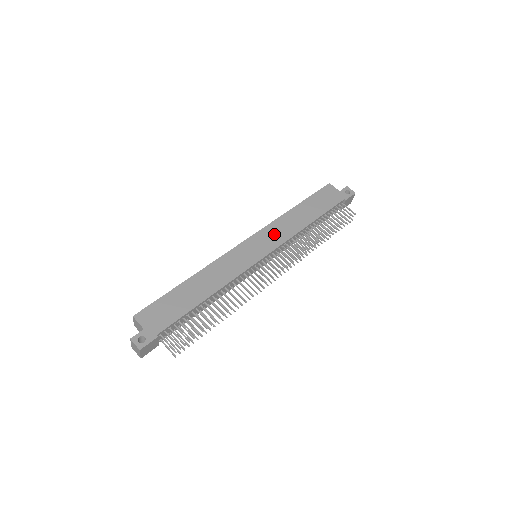
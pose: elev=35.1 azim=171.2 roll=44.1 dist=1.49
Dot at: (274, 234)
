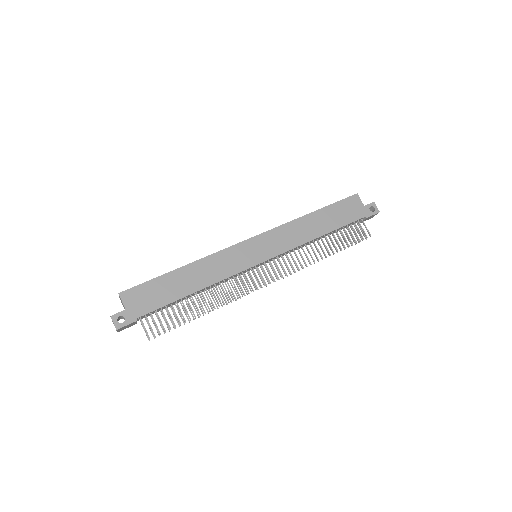
Dot at: (281, 239)
